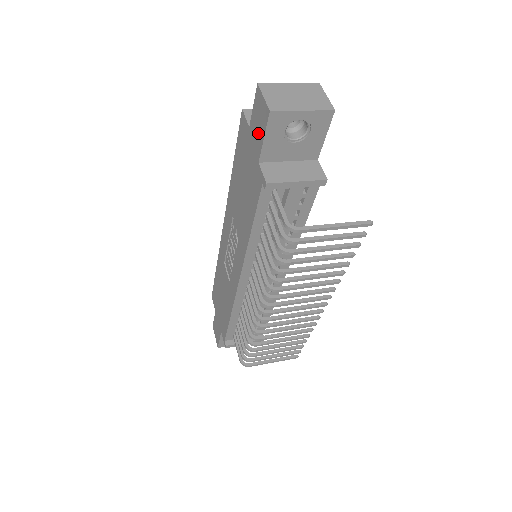
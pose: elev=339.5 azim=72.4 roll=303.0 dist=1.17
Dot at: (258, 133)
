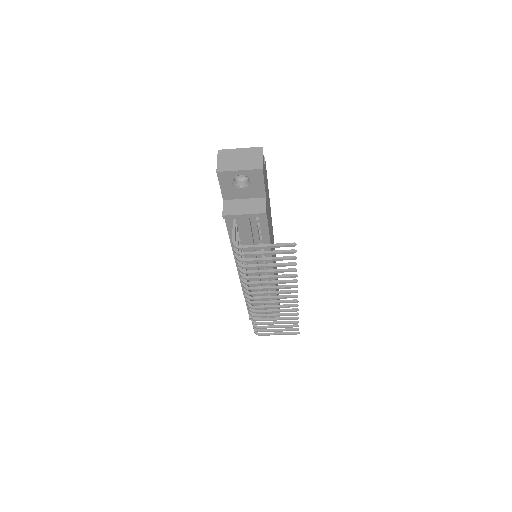
Dot at: occluded
